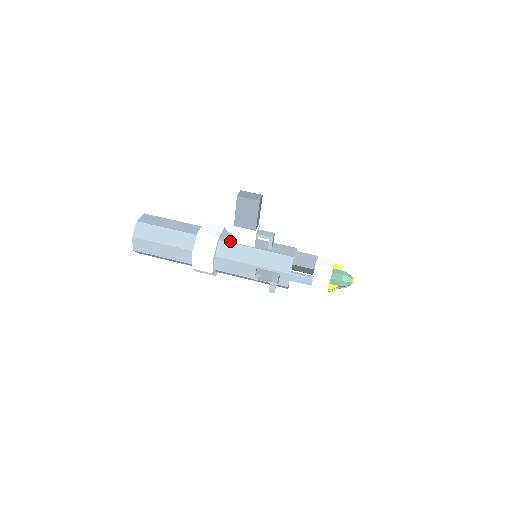
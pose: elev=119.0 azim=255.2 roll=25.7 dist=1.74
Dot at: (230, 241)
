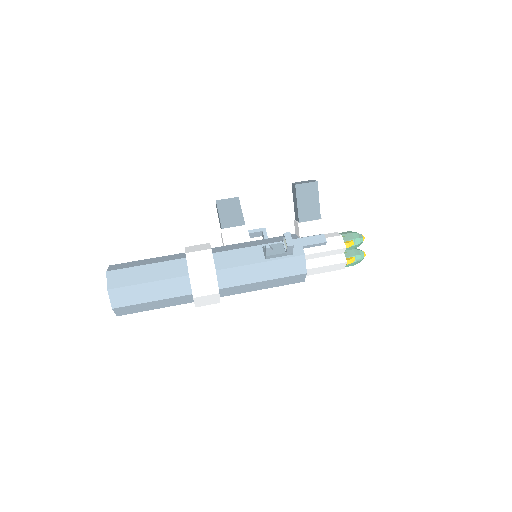
Dot at: occluded
